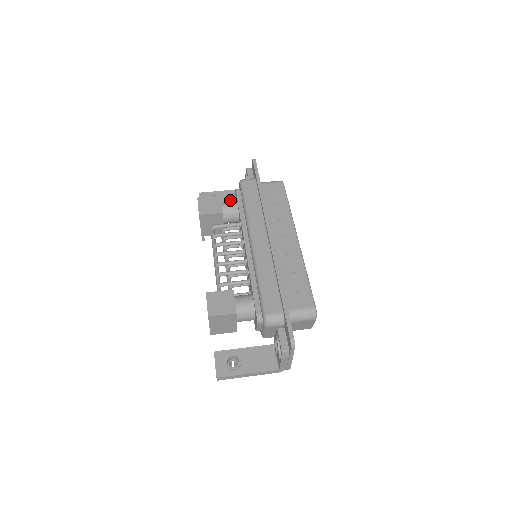
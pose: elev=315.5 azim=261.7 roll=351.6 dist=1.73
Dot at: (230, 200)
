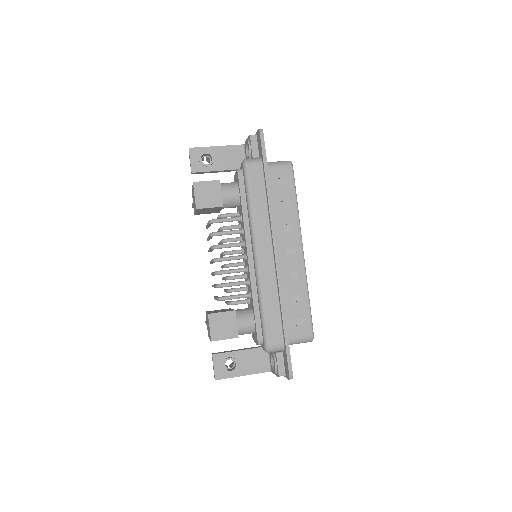
Dot at: (226, 162)
